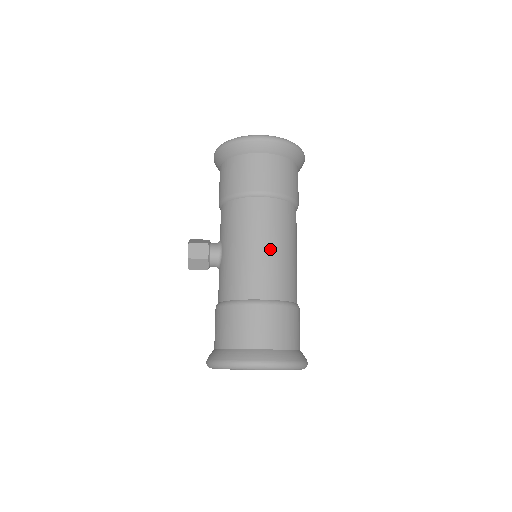
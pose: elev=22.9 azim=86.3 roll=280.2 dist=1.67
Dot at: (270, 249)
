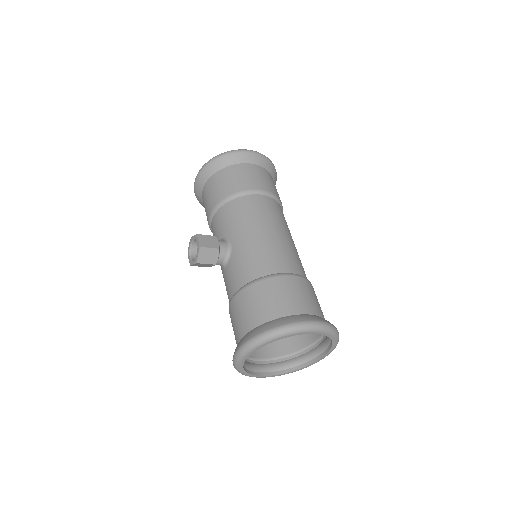
Dot at: (283, 234)
